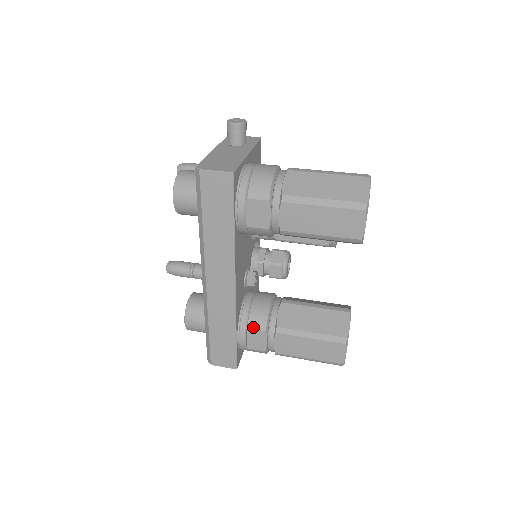
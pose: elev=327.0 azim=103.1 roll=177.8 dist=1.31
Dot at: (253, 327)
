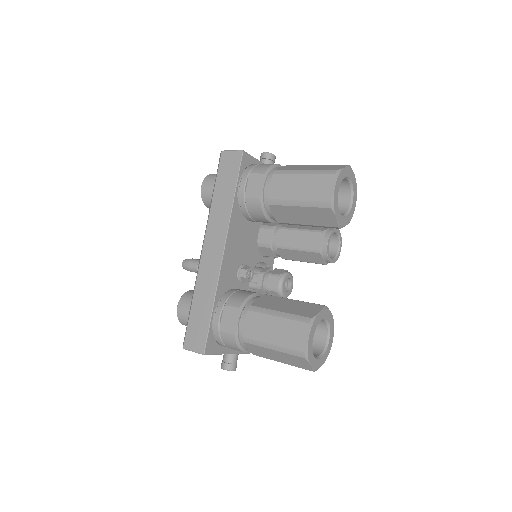
Dot at: (230, 304)
